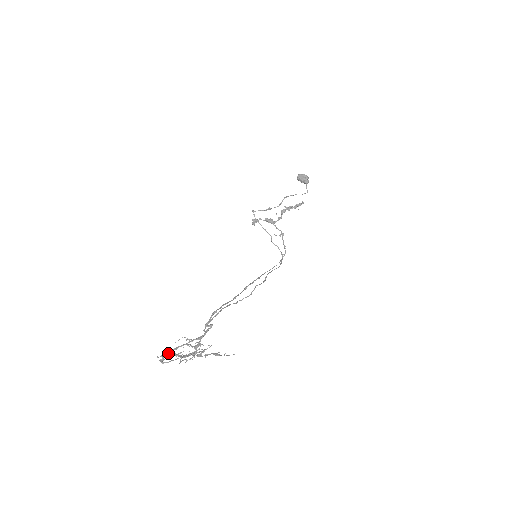
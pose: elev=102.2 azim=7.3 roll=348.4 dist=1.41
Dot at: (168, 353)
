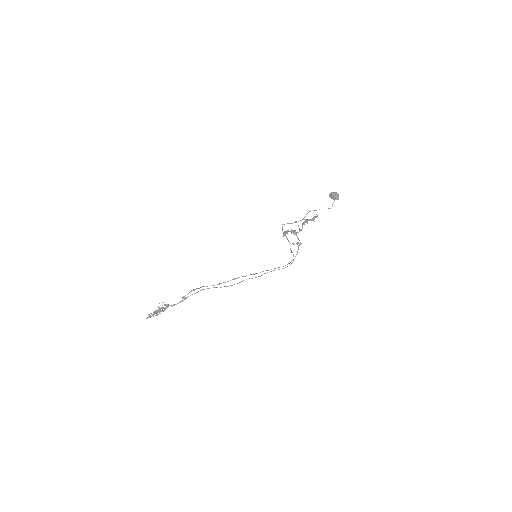
Dot at: (156, 314)
